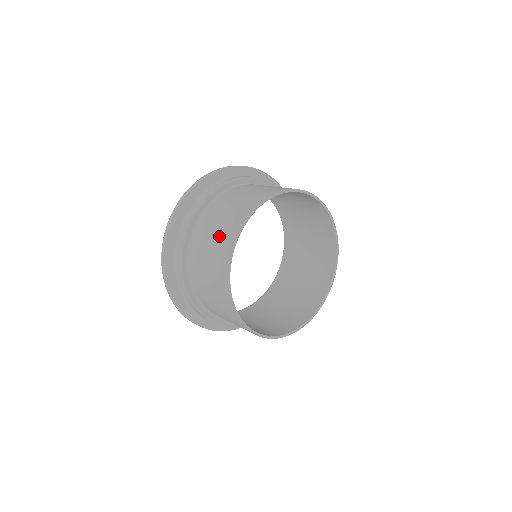
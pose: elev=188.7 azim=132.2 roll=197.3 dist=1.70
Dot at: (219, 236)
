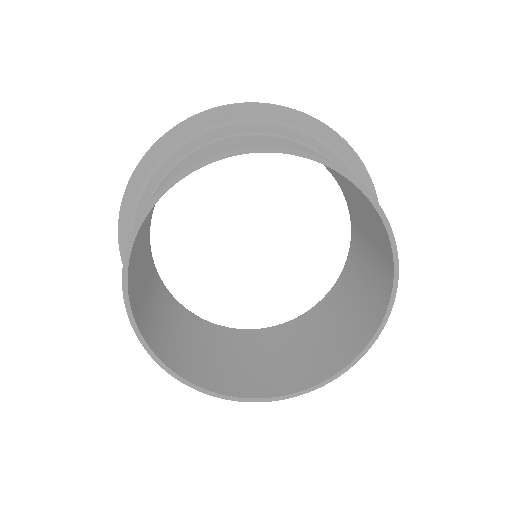
Dot at: occluded
